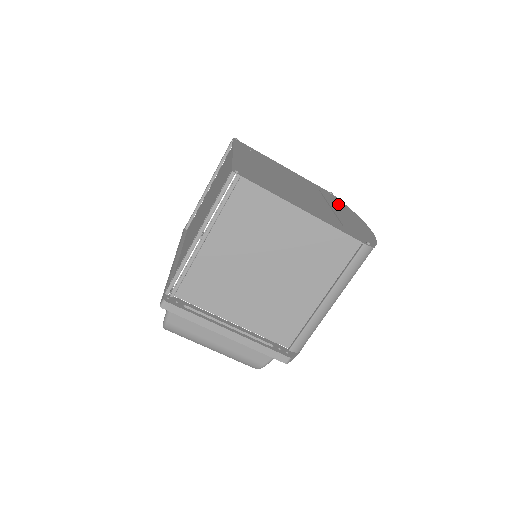
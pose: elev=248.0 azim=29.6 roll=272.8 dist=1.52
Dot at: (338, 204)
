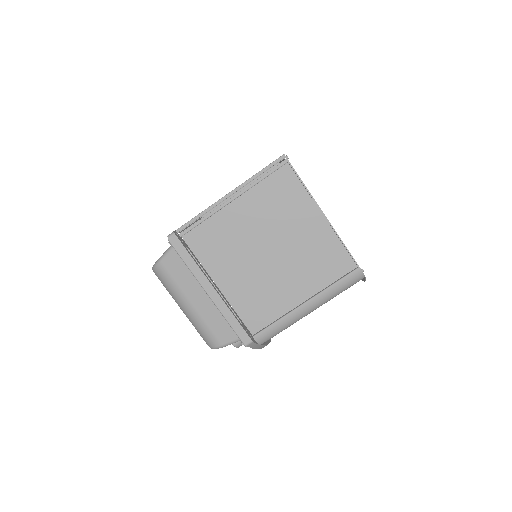
Dot at: occluded
